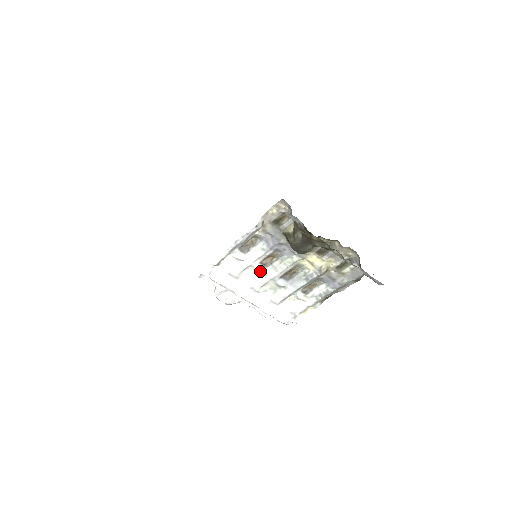
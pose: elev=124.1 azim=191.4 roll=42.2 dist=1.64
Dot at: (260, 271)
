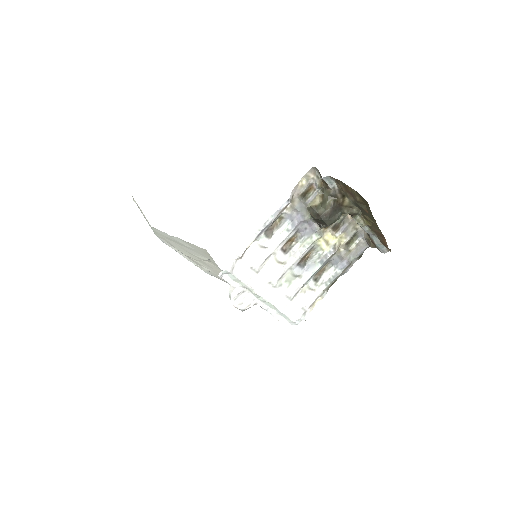
Dot at: (280, 259)
